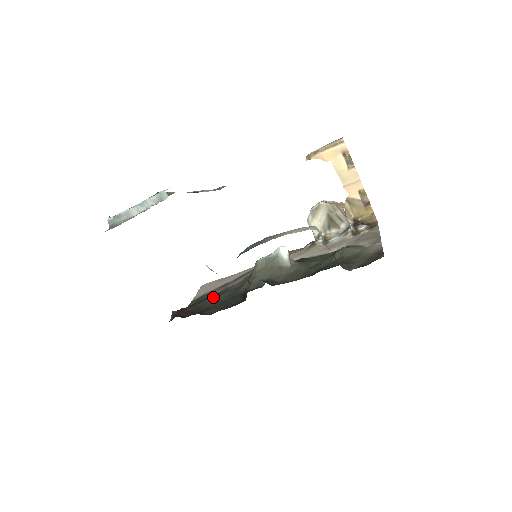
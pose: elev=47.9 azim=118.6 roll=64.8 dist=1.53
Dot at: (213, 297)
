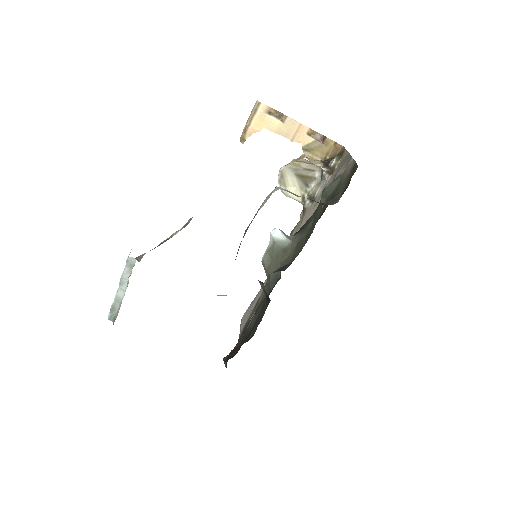
Dot at: (250, 321)
